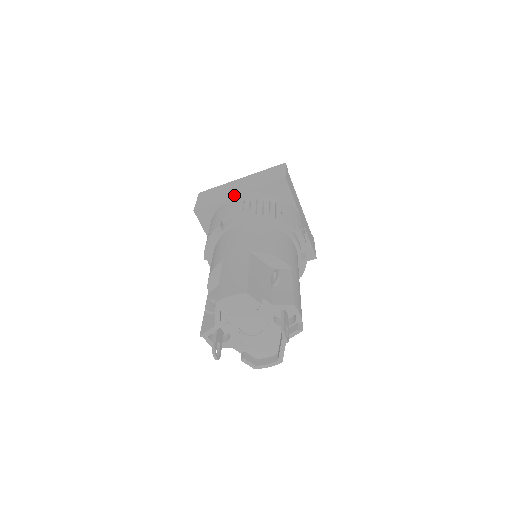
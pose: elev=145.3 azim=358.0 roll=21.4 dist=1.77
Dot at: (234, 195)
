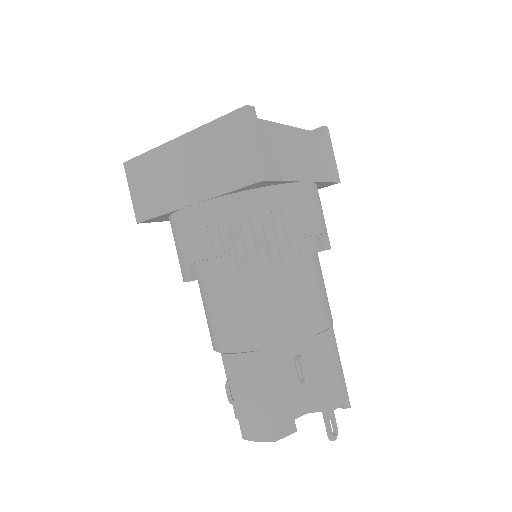
Dot at: (185, 202)
